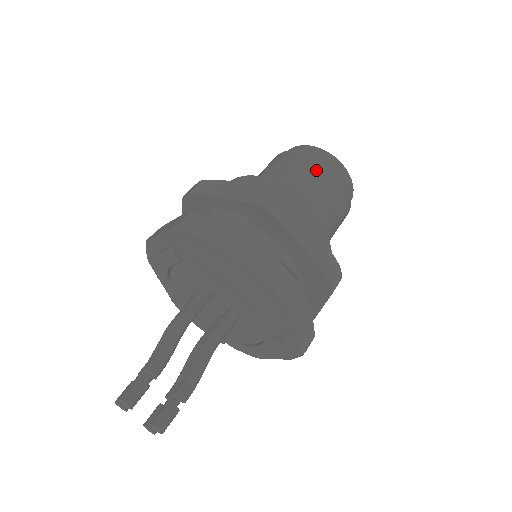
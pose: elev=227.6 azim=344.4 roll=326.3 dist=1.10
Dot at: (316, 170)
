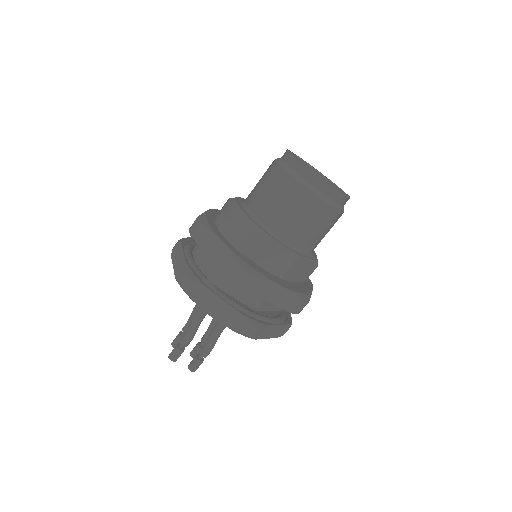
Dot at: (299, 205)
